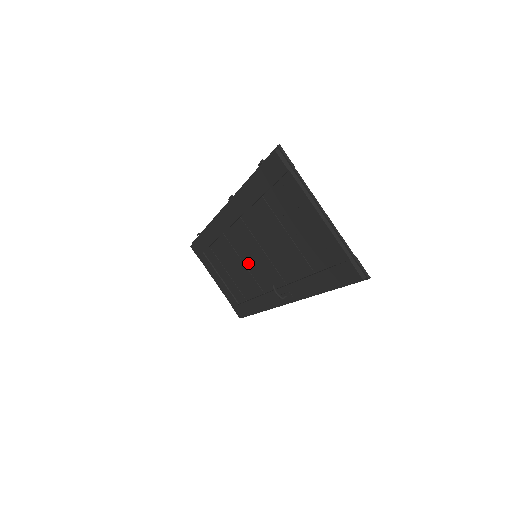
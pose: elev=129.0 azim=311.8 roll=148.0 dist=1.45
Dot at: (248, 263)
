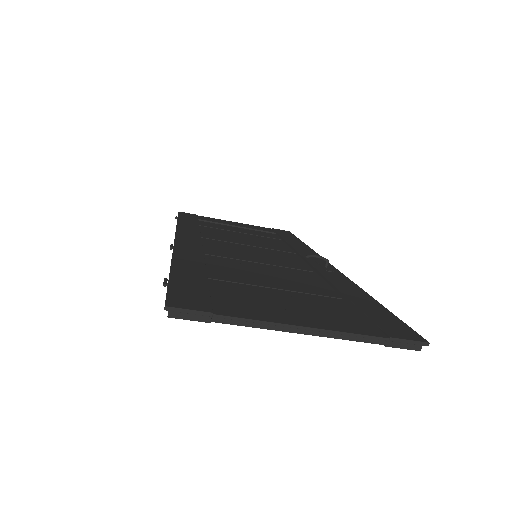
Dot at: occluded
